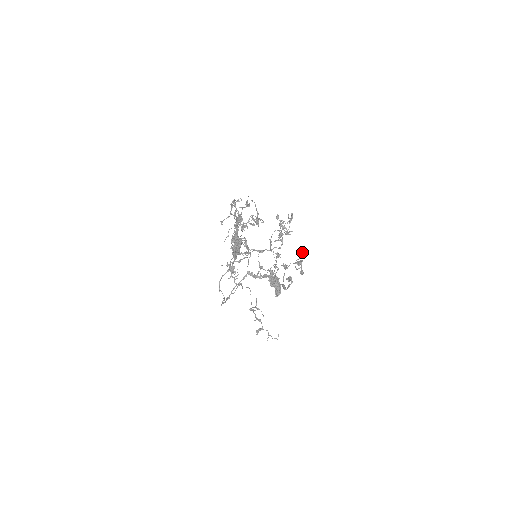
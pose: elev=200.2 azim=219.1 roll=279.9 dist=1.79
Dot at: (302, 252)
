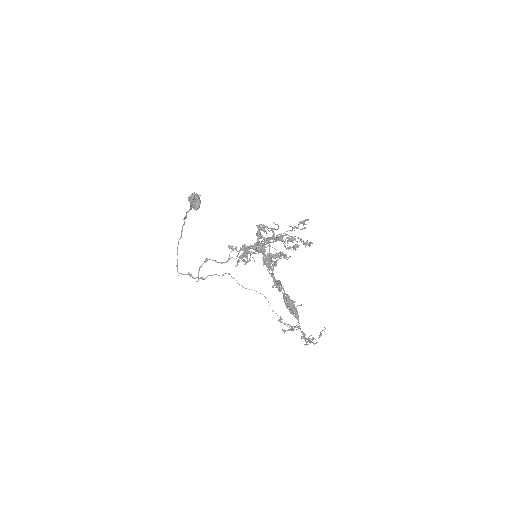
Dot at: occluded
